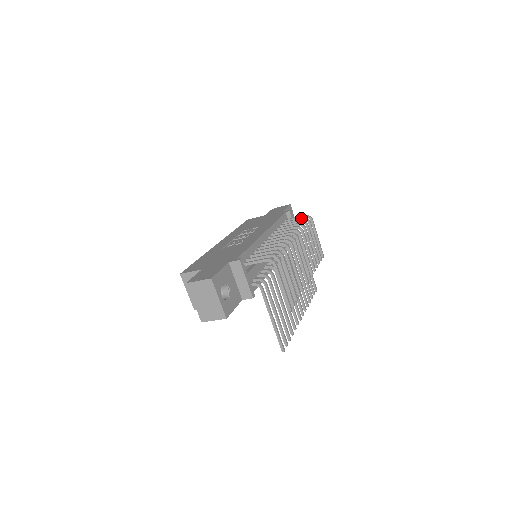
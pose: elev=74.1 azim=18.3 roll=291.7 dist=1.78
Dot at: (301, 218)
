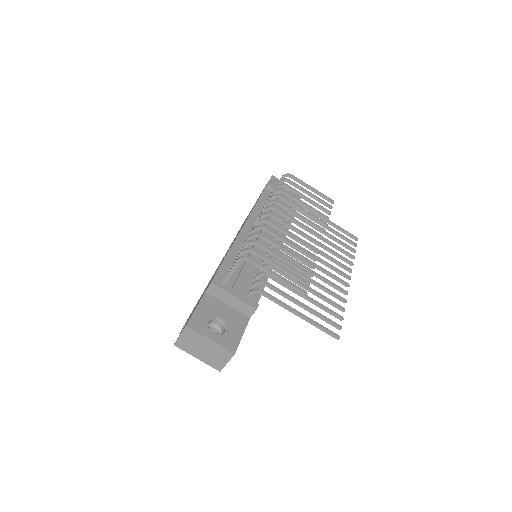
Dot at: occluded
